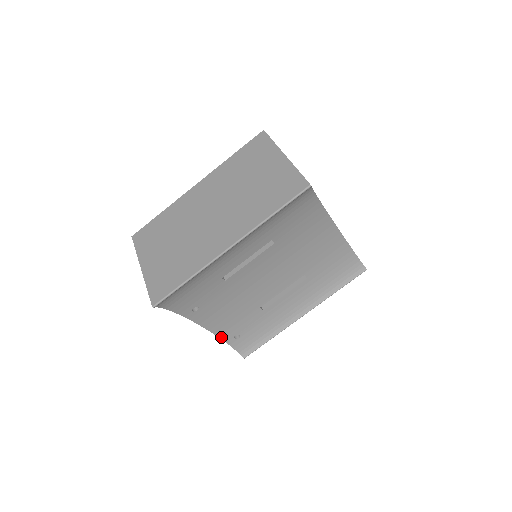
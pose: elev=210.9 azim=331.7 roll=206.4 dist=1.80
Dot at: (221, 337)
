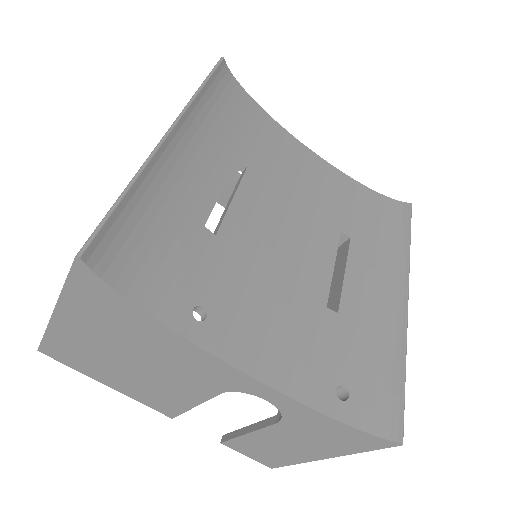
Dot at: (310, 404)
